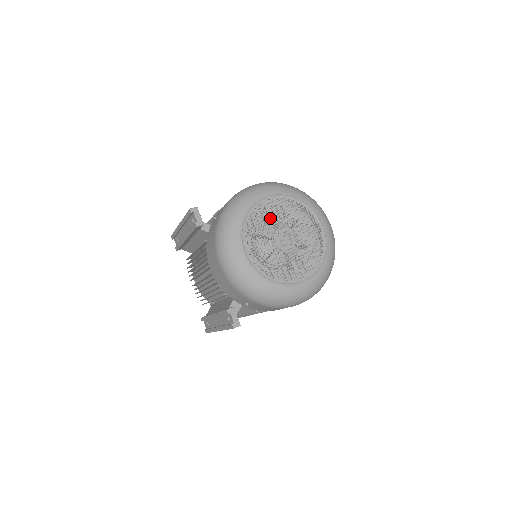
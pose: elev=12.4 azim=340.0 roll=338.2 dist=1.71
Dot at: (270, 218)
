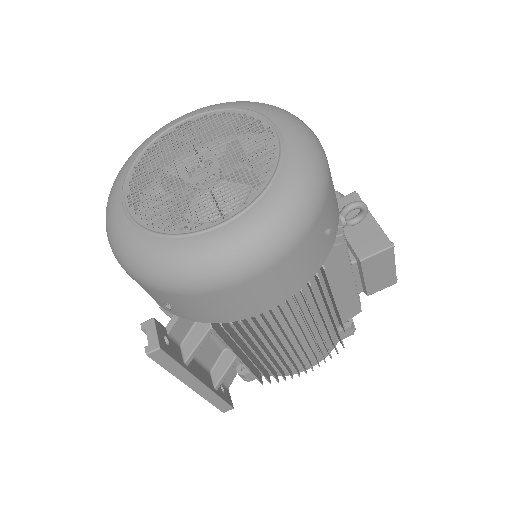
Dot at: occluded
